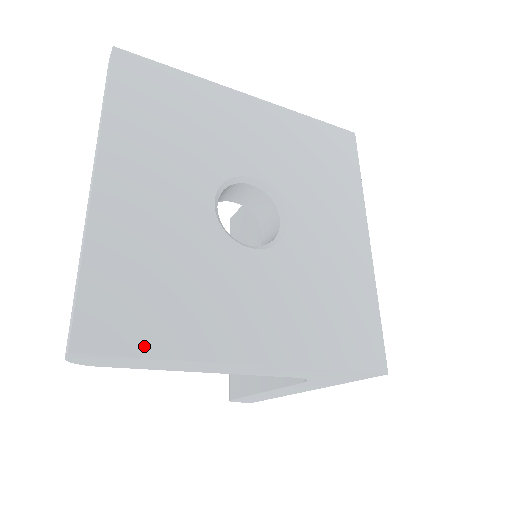
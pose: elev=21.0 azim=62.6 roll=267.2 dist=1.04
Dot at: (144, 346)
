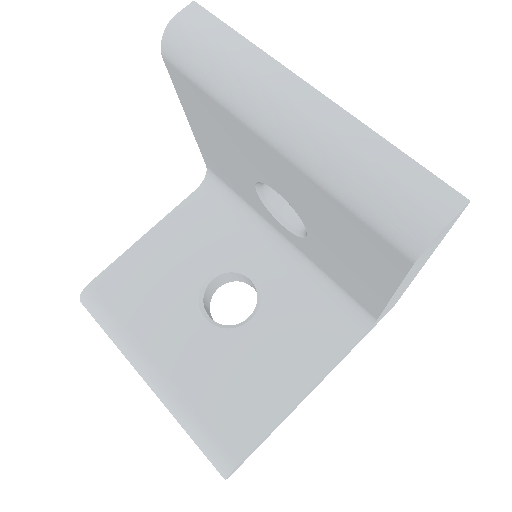
Dot at: occluded
